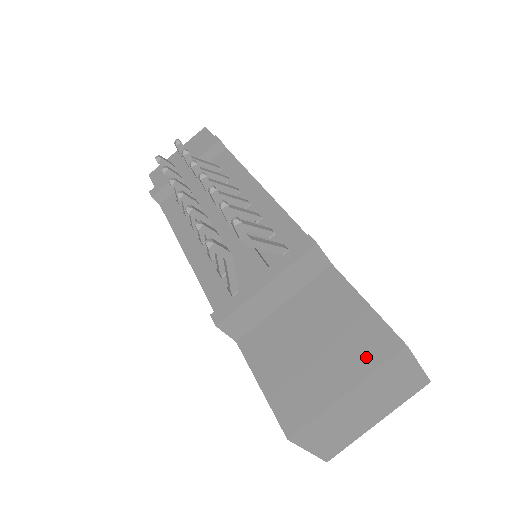
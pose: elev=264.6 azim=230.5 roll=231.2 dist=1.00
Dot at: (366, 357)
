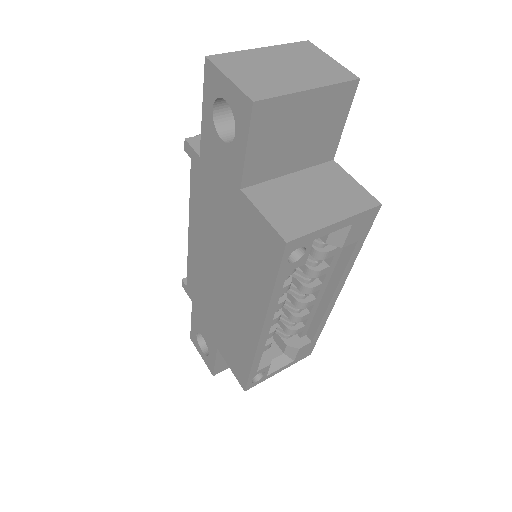
Dot at: occluded
